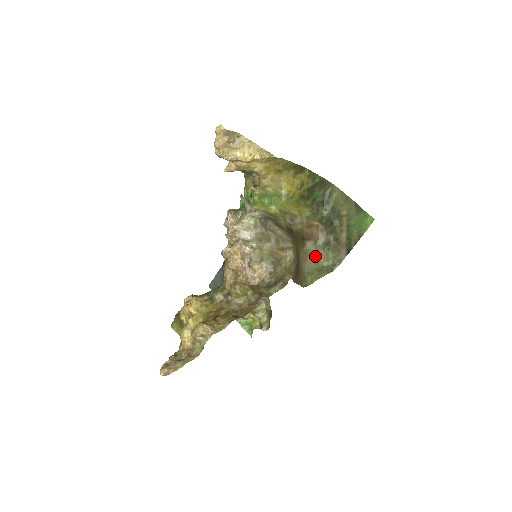
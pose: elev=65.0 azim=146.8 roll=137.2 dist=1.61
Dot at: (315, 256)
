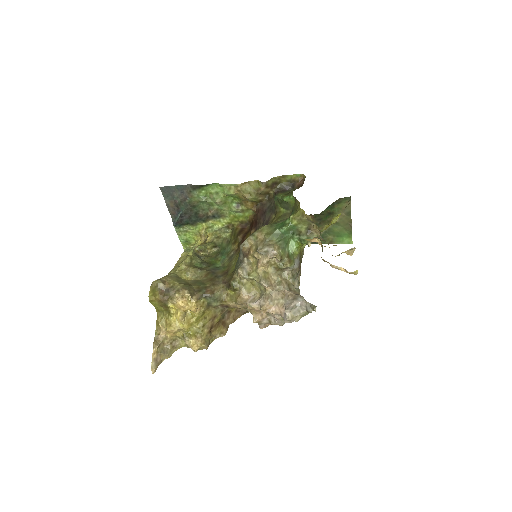
Dot at: occluded
